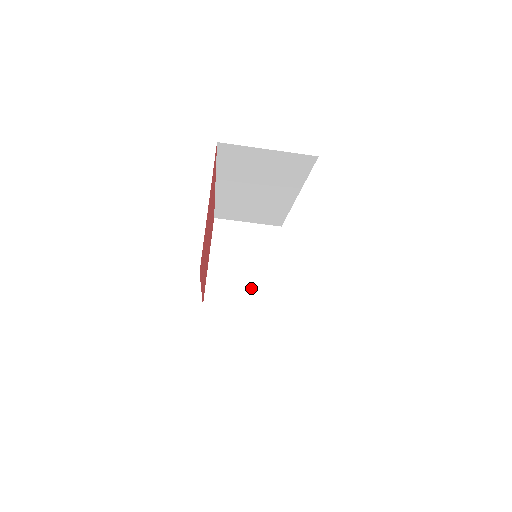
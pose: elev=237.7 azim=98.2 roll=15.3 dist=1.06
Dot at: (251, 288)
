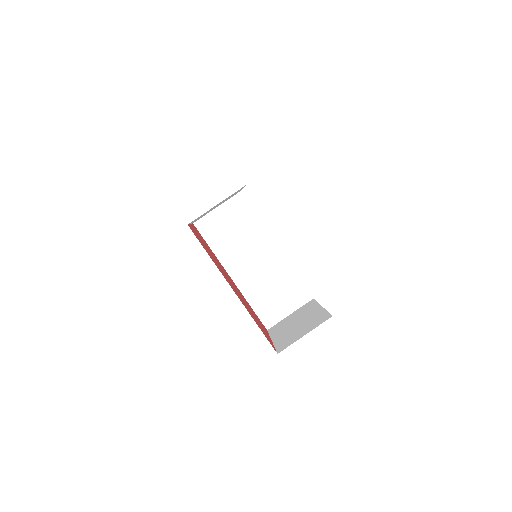
Dot at: (308, 324)
